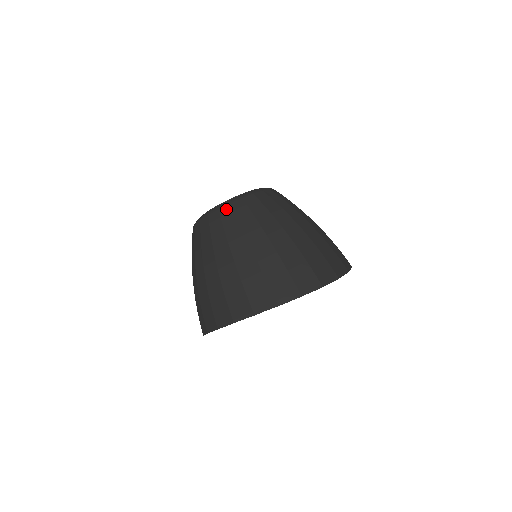
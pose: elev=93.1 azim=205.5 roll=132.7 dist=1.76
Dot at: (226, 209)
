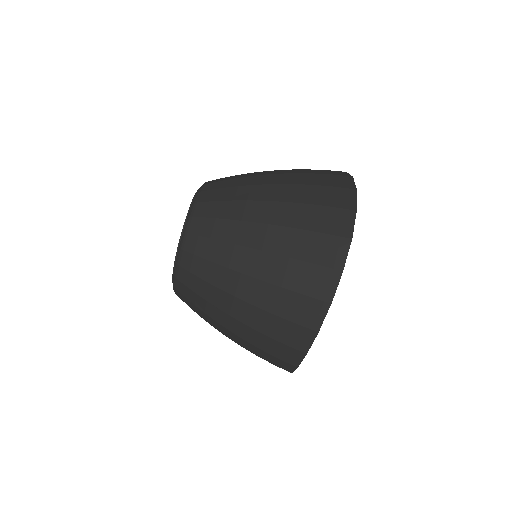
Dot at: (186, 259)
